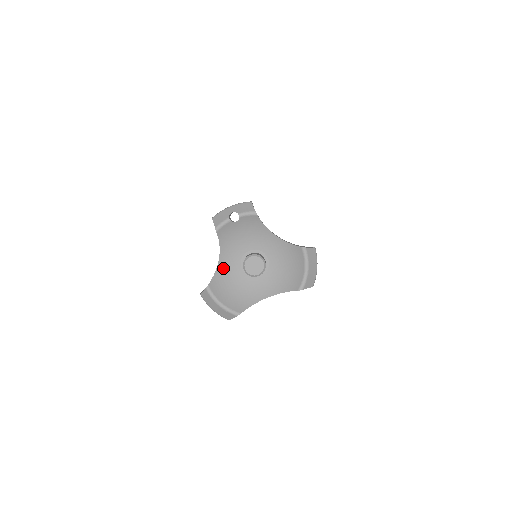
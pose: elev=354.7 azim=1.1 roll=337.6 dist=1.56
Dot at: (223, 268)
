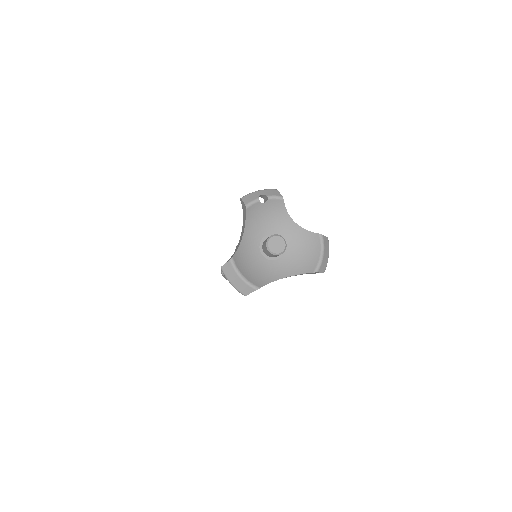
Dot at: (245, 246)
